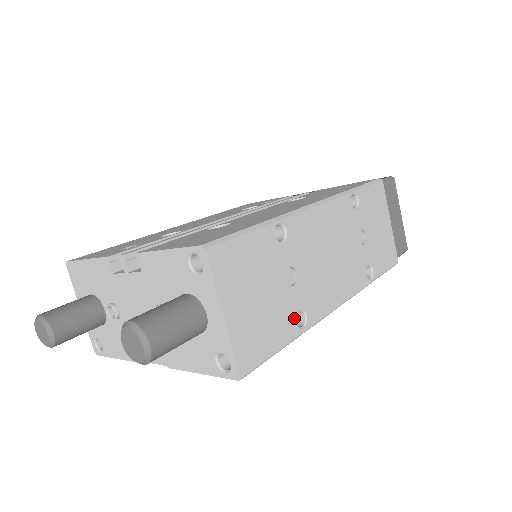
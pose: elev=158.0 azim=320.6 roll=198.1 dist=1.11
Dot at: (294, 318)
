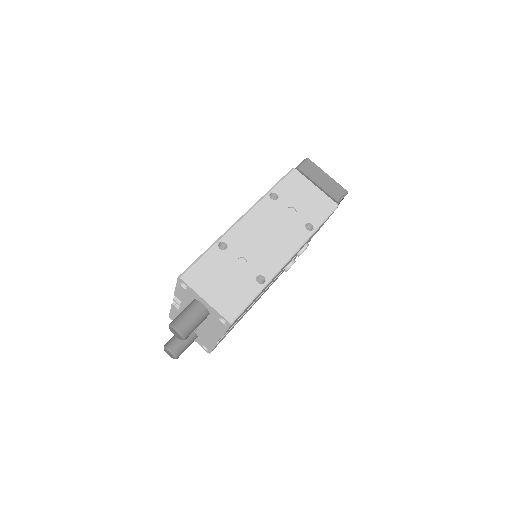
Dot at: (255, 281)
